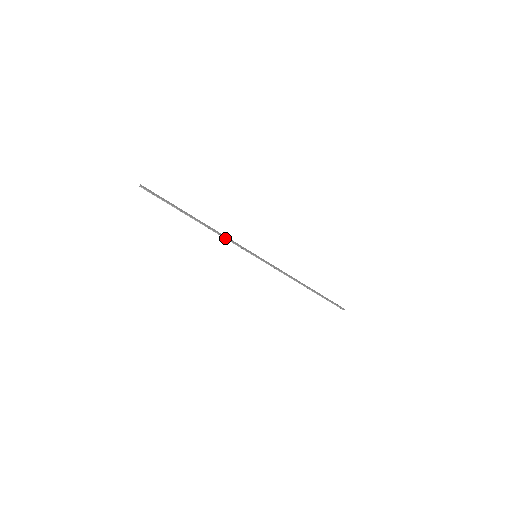
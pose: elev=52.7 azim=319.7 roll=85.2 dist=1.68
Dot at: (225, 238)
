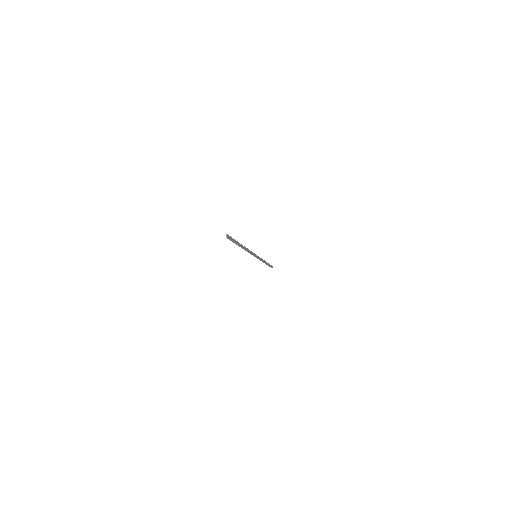
Dot at: (249, 252)
